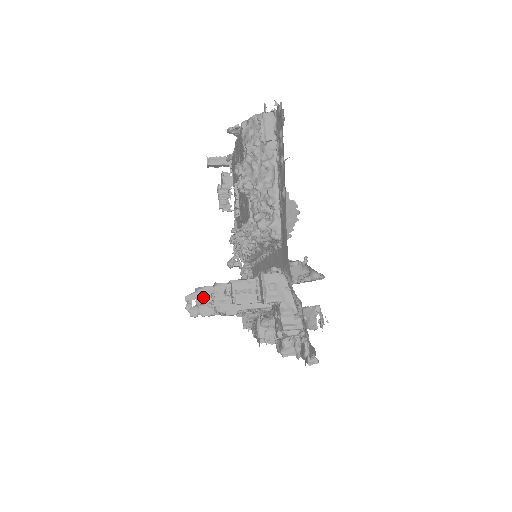
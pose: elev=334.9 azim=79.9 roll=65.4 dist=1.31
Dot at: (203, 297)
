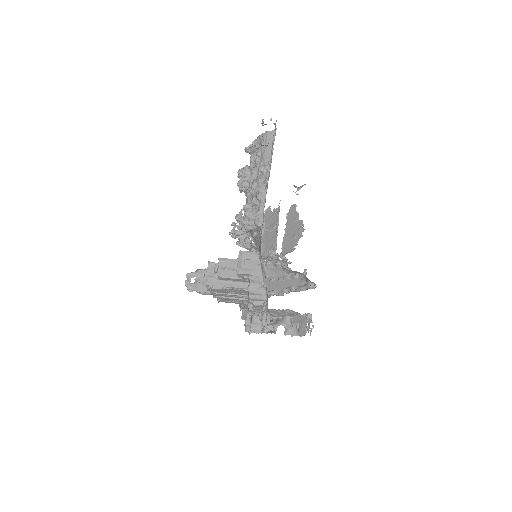
Dot at: (201, 277)
